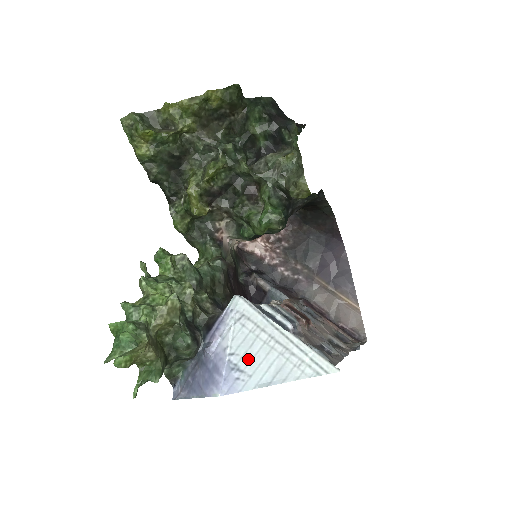
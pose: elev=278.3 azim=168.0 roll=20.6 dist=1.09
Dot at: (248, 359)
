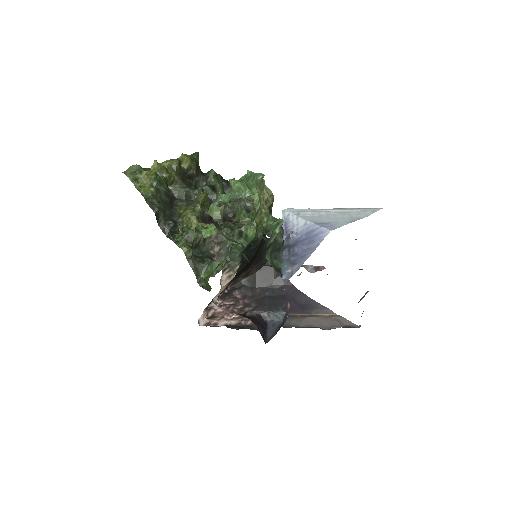
Dot at: (326, 220)
